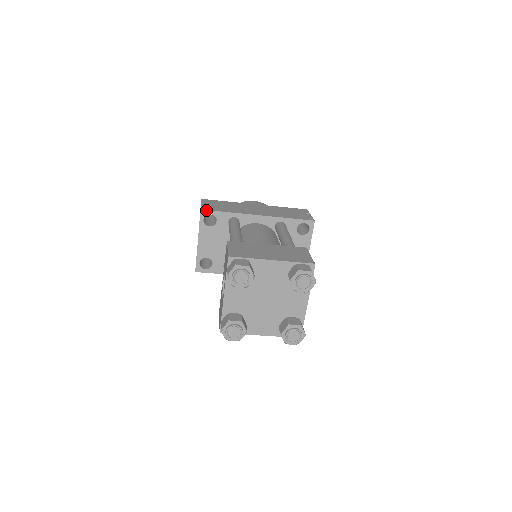
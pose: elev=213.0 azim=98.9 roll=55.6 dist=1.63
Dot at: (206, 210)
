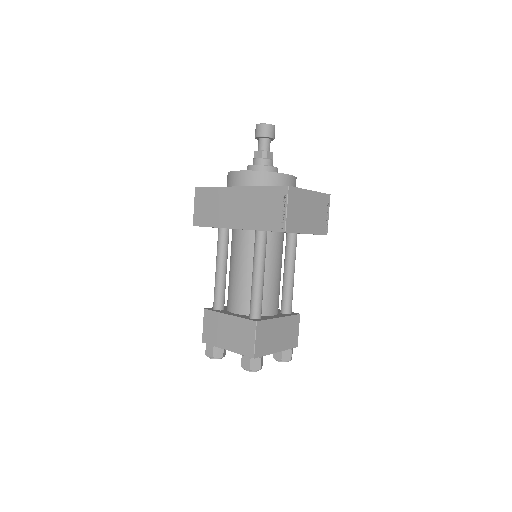
Dot at: occluded
